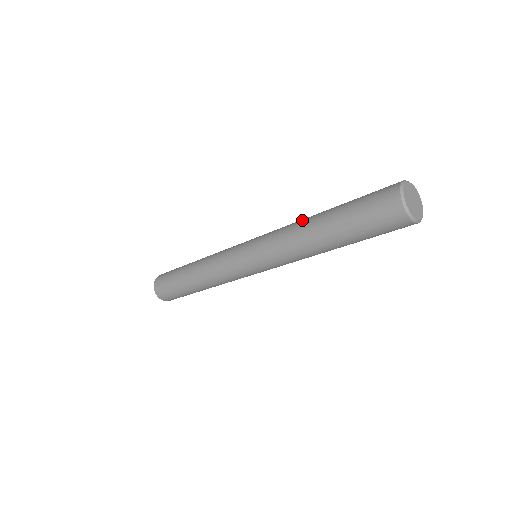
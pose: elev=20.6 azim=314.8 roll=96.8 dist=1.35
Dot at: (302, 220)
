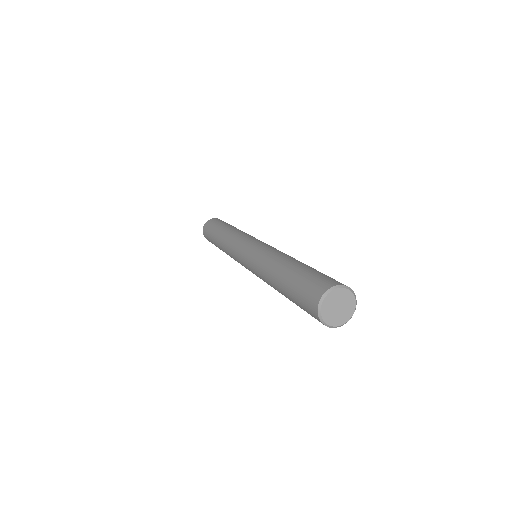
Dot at: (271, 263)
